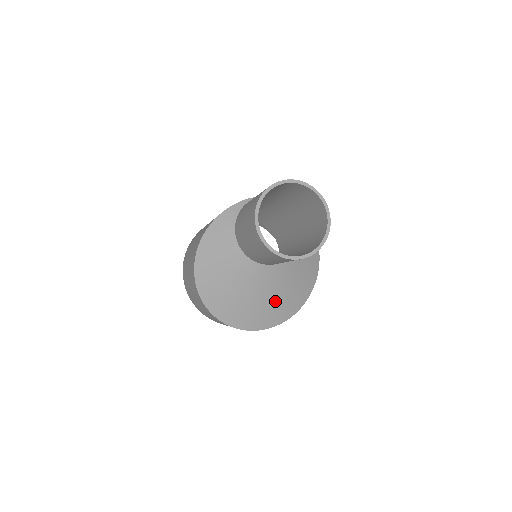
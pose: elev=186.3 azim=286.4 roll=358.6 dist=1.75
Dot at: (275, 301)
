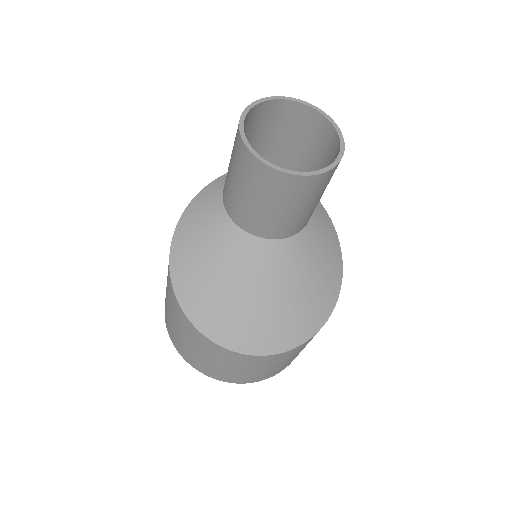
Dot at: (284, 304)
